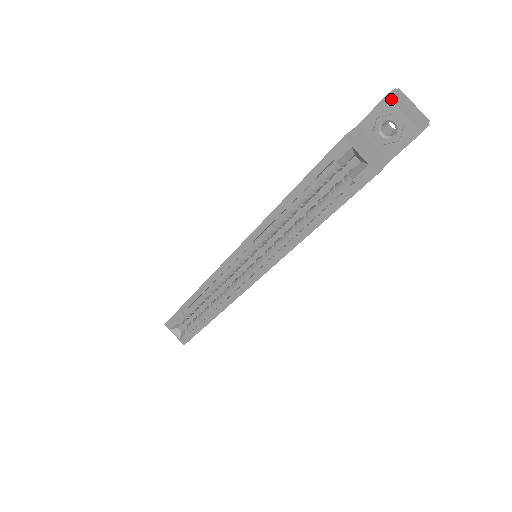
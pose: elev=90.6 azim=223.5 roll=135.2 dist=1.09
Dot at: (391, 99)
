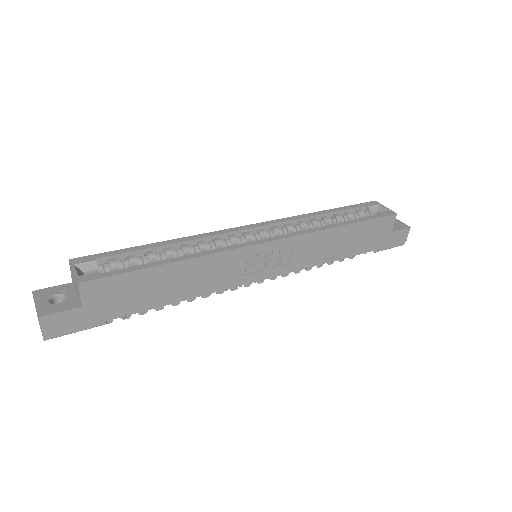
Dot at: occluded
